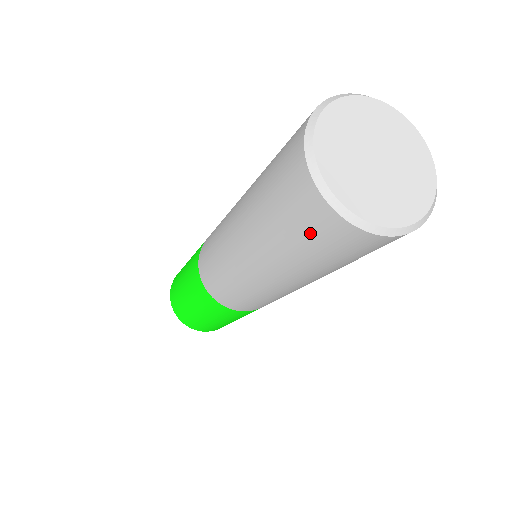
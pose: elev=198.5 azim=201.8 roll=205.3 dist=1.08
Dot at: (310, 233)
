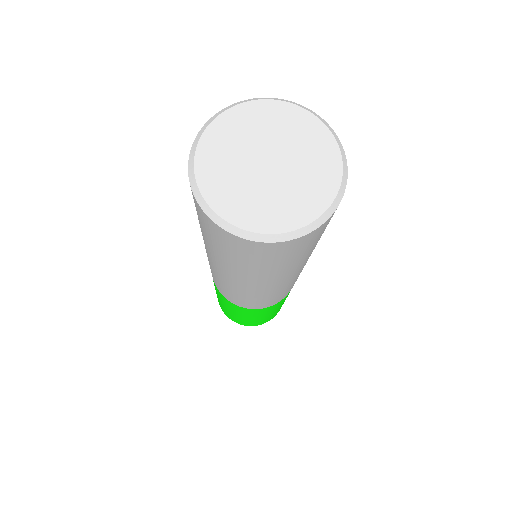
Dot at: (251, 257)
